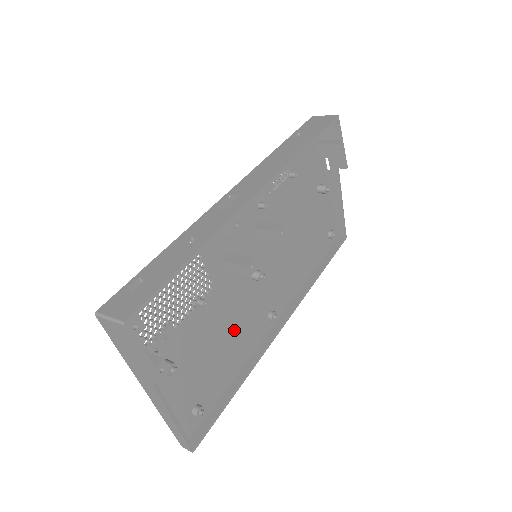
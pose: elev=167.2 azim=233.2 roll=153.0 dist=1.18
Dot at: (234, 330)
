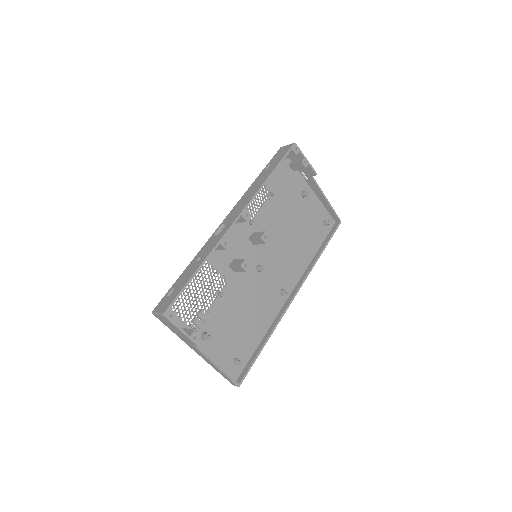
Dot at: (253, 307)
